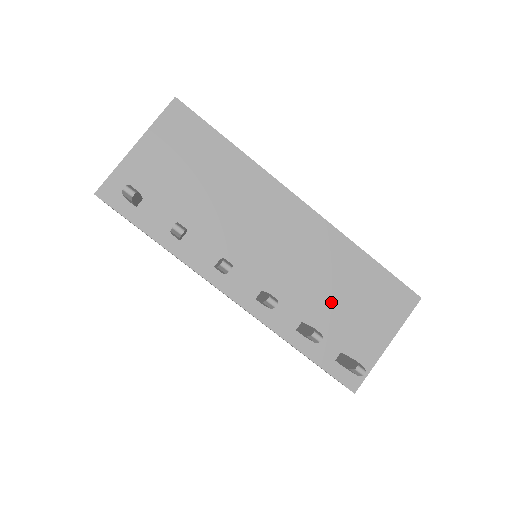
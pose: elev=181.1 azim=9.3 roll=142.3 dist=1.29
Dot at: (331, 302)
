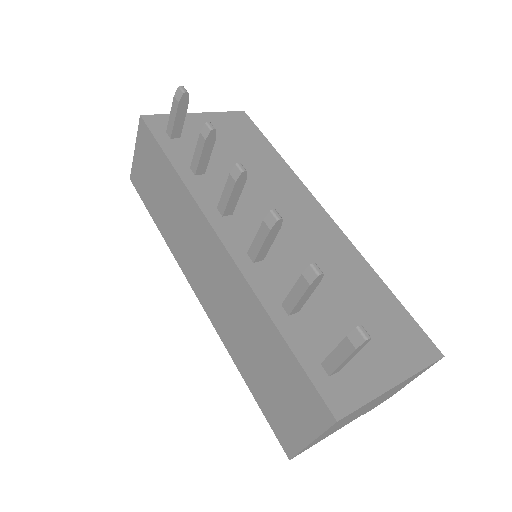
Dot at: (332, 302)
